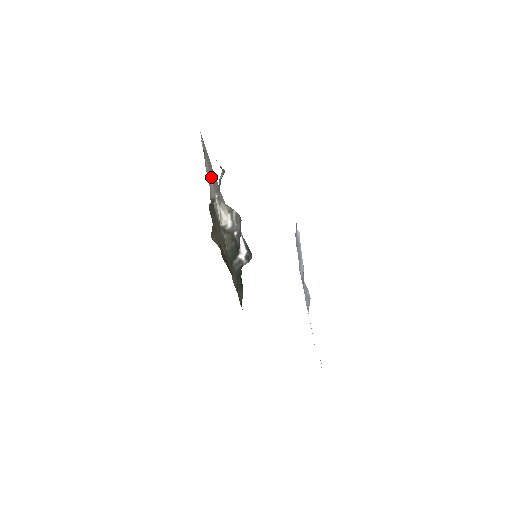
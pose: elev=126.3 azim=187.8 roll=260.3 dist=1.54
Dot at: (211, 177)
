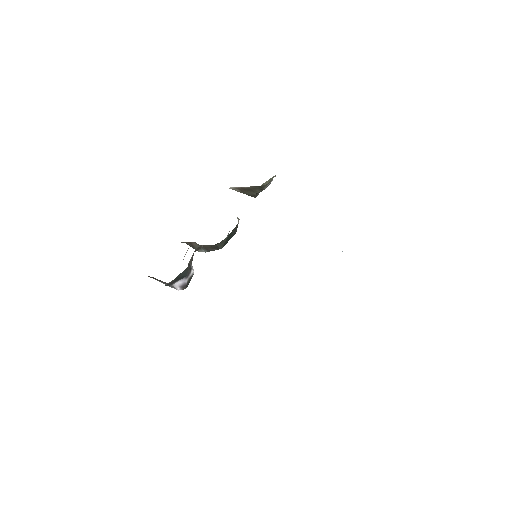
Dot at: occluded
